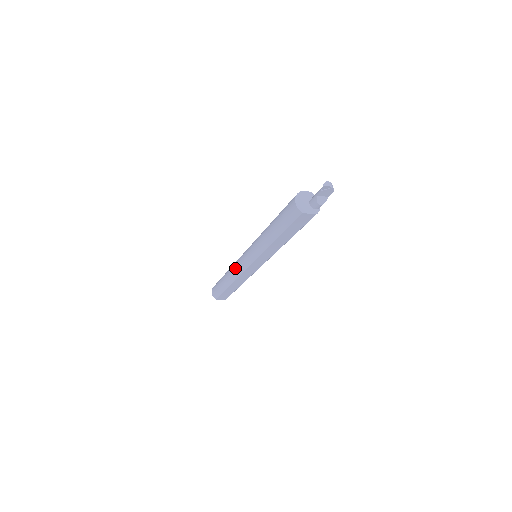
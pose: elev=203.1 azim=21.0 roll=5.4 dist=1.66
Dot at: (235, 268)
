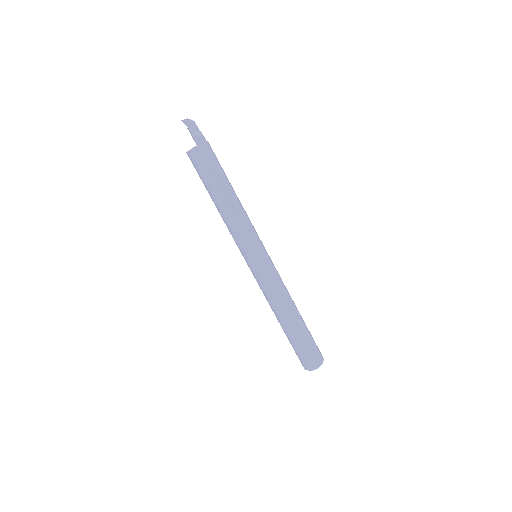
Dot at: (264, 291)
